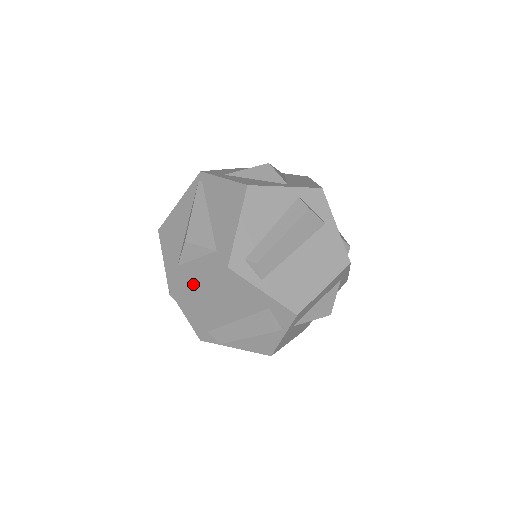
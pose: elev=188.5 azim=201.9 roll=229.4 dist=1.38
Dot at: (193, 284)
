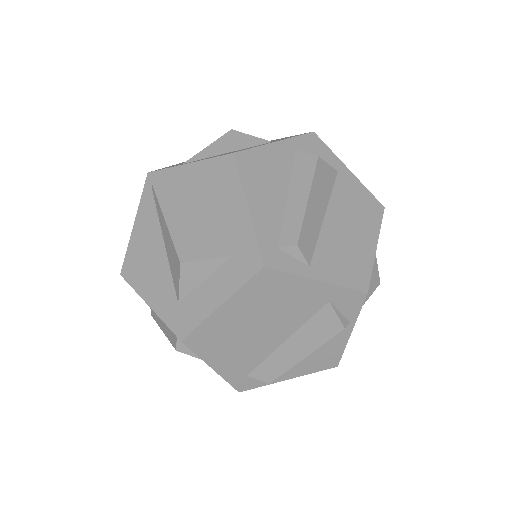
Dot at: (216, 316)
